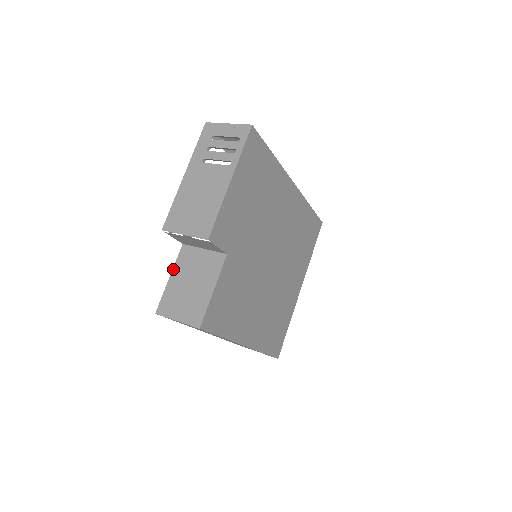
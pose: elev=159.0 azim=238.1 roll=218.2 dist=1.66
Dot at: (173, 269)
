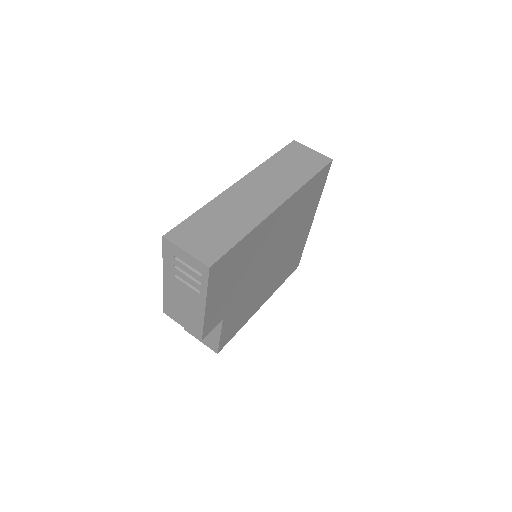
Dot at: occluded
